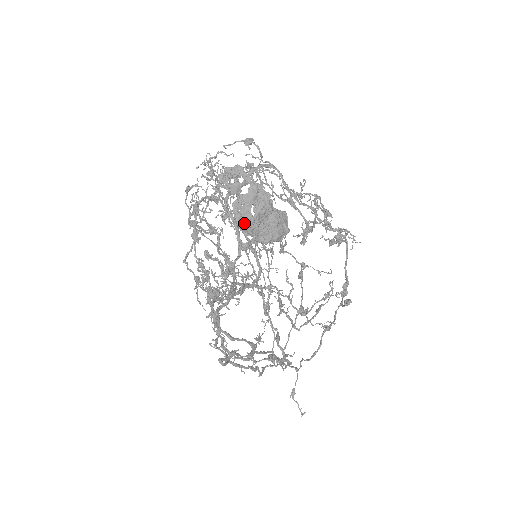
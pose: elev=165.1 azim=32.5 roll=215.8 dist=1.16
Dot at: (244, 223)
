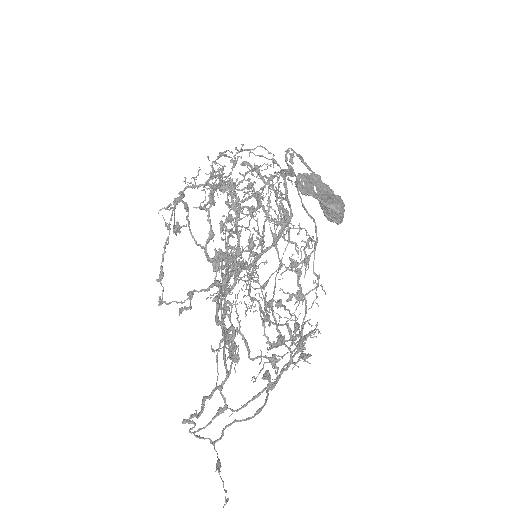
Dot at: (309, 192)
